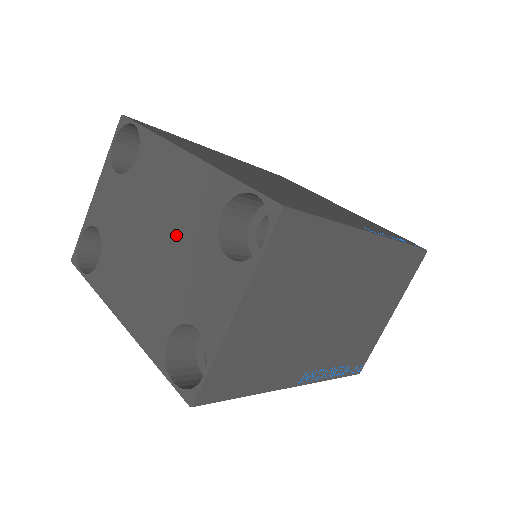
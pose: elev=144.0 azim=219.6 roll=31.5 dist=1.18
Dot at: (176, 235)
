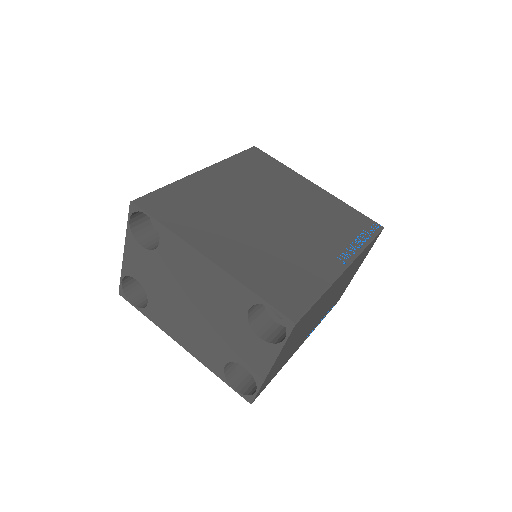
Dot at: (214, 311)
